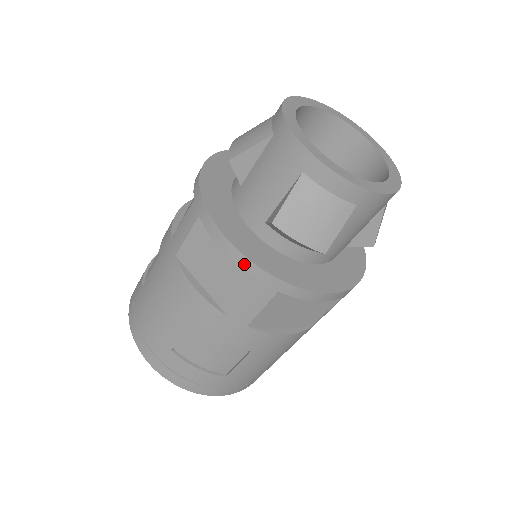
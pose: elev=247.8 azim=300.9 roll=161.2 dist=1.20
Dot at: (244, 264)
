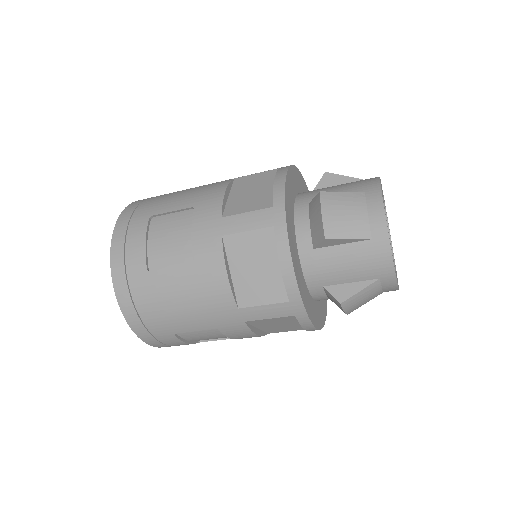
Dot at: (278, 192)
